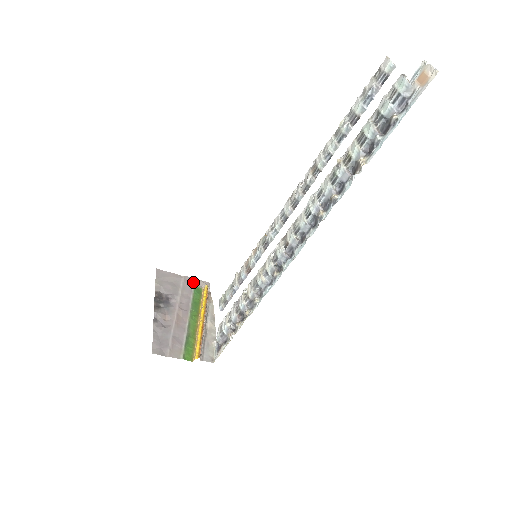
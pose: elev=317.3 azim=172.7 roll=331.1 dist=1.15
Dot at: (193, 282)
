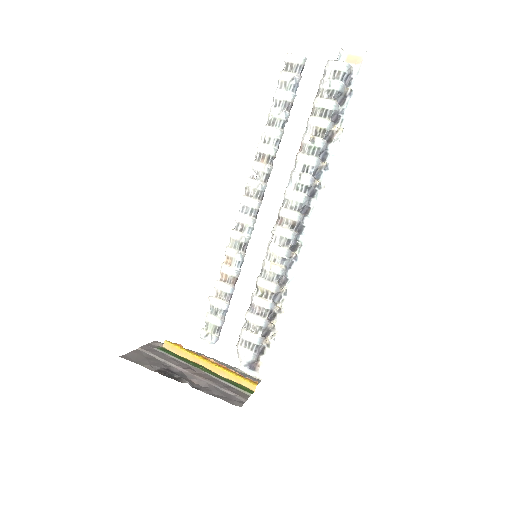
Dot at: (151, 347)
